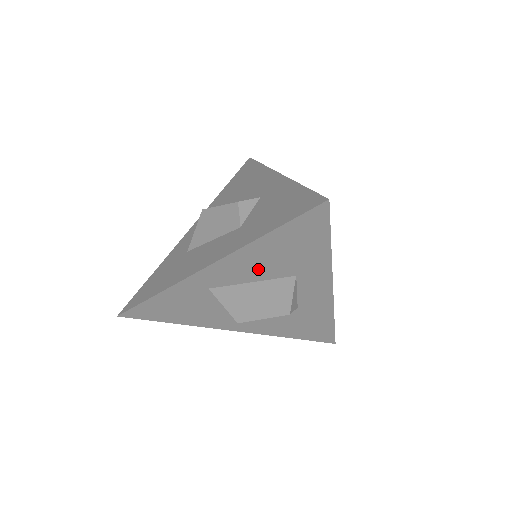
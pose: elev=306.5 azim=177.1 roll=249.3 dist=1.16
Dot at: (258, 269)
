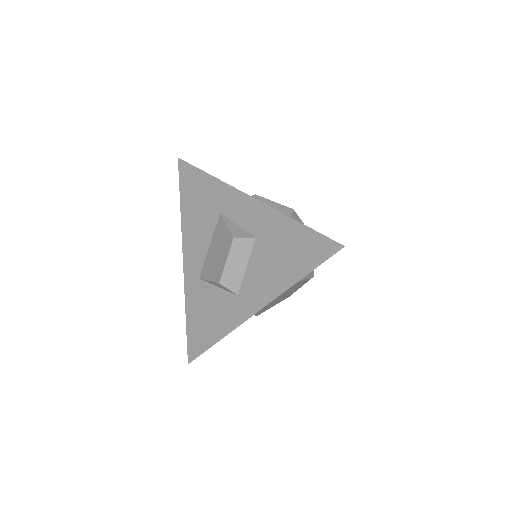
Dot at: (201, 232)
